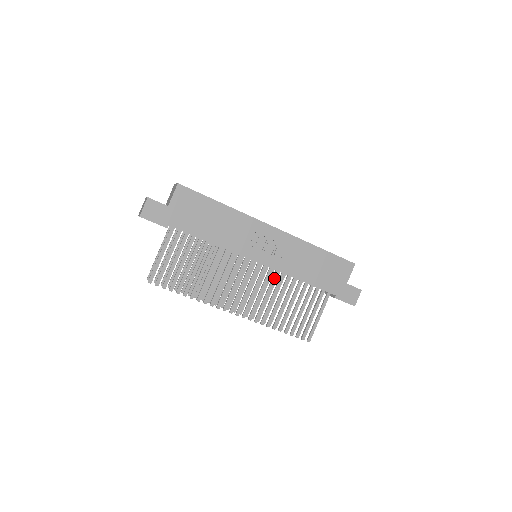
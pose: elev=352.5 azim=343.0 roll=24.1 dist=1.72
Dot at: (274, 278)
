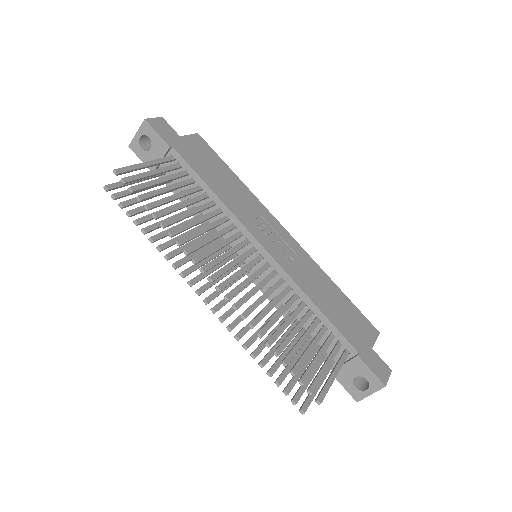
Dot at: (278, 283)
